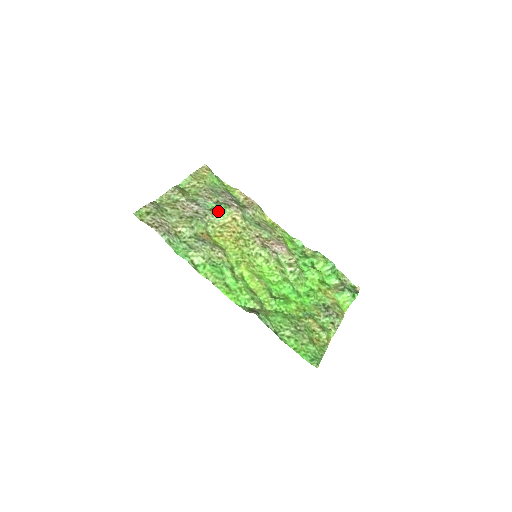
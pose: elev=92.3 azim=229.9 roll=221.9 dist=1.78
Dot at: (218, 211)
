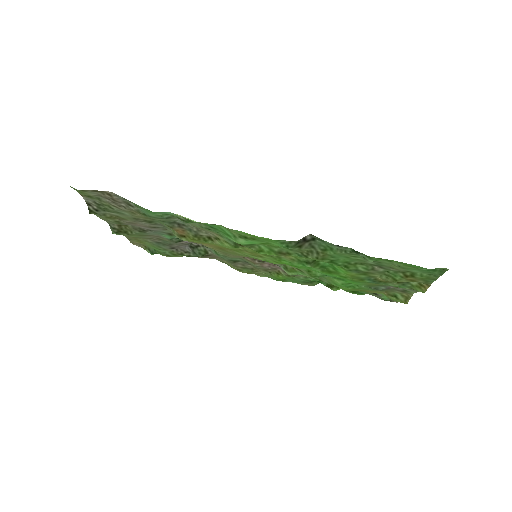
Dot at: occluded
